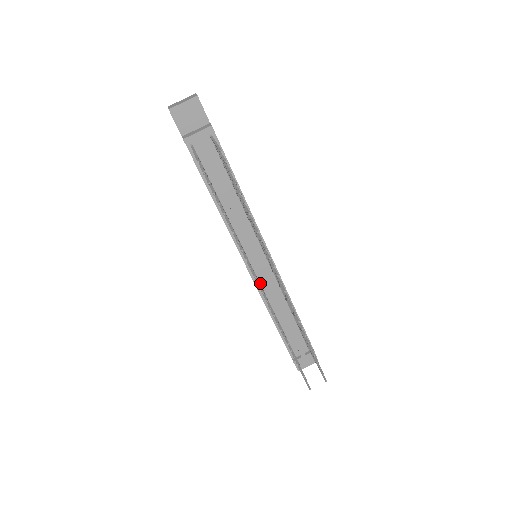
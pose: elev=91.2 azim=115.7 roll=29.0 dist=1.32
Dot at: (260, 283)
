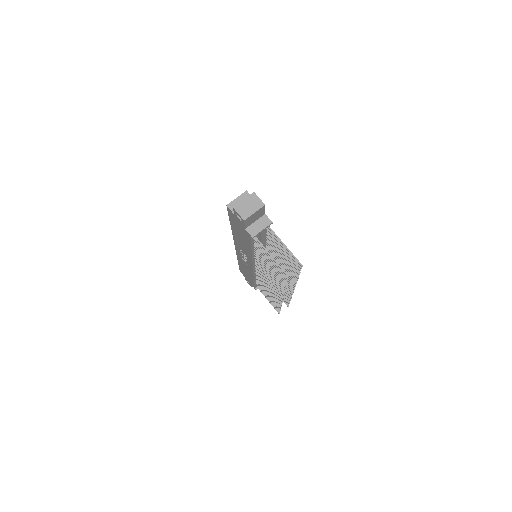
Dot at: occluded
